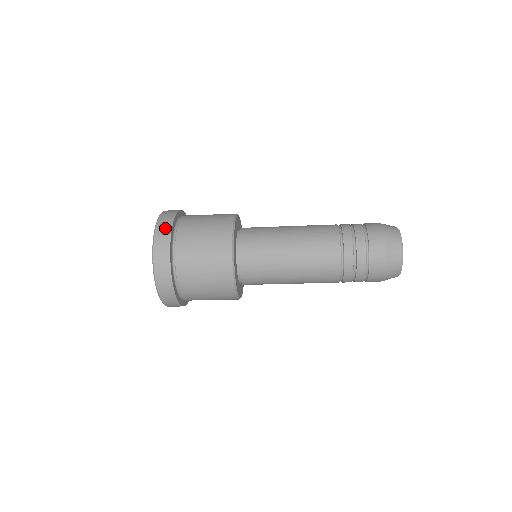
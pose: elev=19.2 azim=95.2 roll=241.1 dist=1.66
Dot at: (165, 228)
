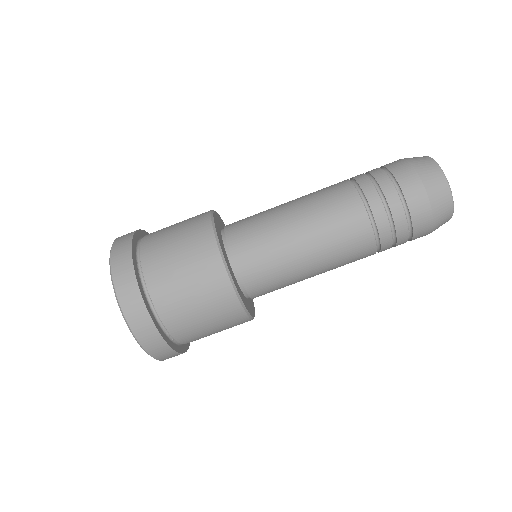
Dot at: (125, 237)
